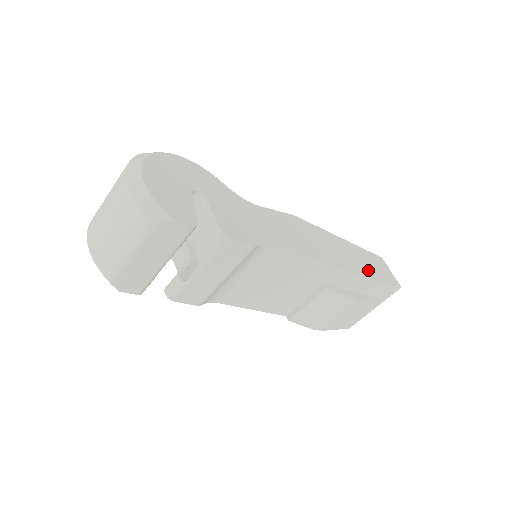
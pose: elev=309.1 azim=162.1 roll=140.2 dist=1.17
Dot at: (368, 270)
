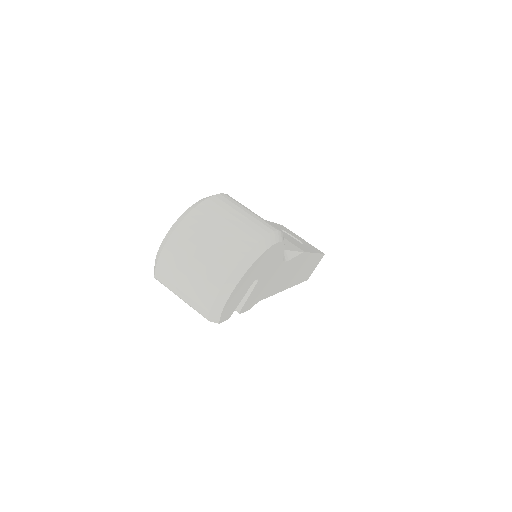
Dot at: occluded
